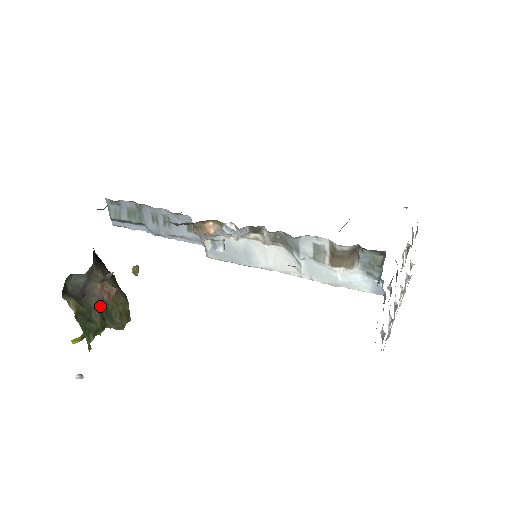
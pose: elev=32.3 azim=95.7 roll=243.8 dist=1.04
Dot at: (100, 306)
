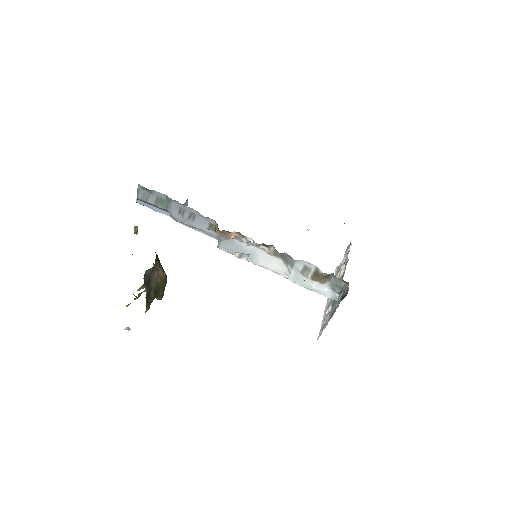
Dot at: (155, 286)
